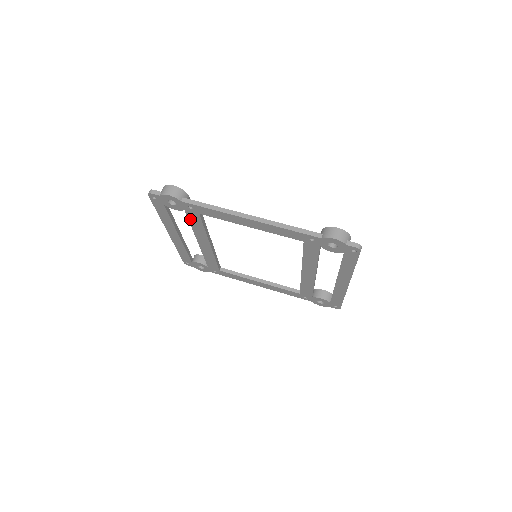
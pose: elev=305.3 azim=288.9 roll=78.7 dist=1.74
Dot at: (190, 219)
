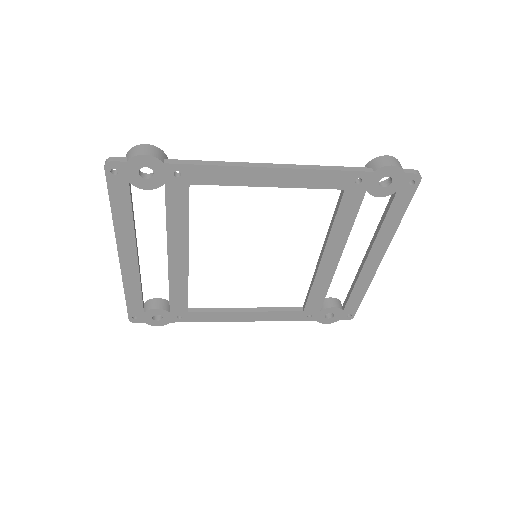
Dot at: (169, 204)
